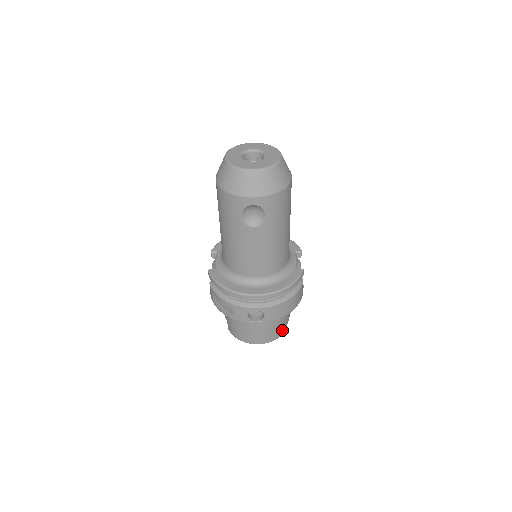
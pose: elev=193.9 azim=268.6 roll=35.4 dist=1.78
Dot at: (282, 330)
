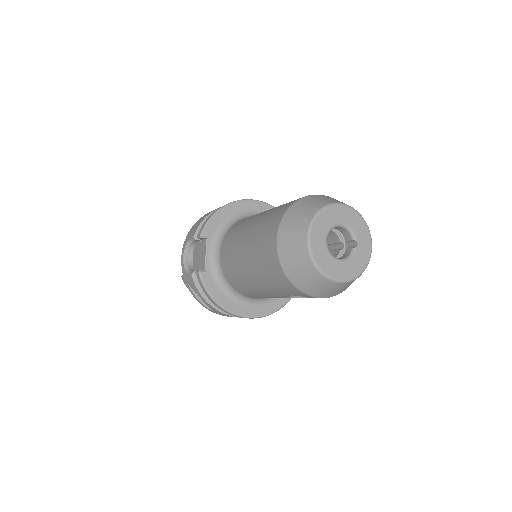
Dot at: occluded
